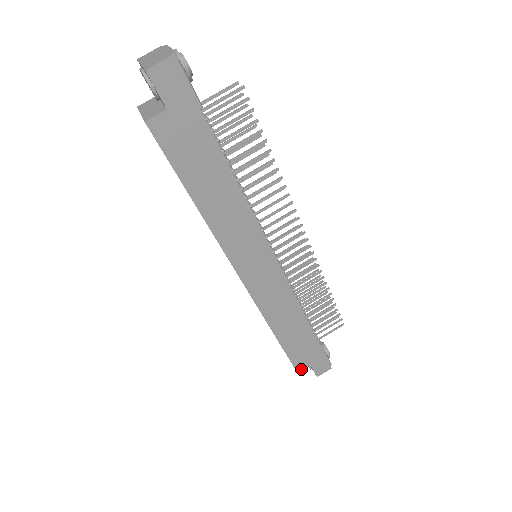
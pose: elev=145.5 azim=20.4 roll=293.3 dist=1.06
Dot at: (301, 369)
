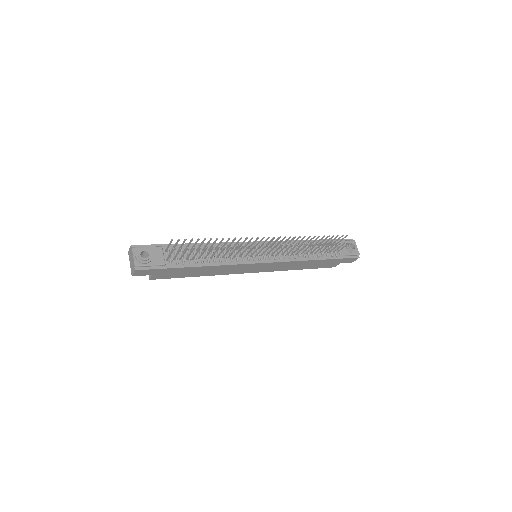
Dot at: occluded
